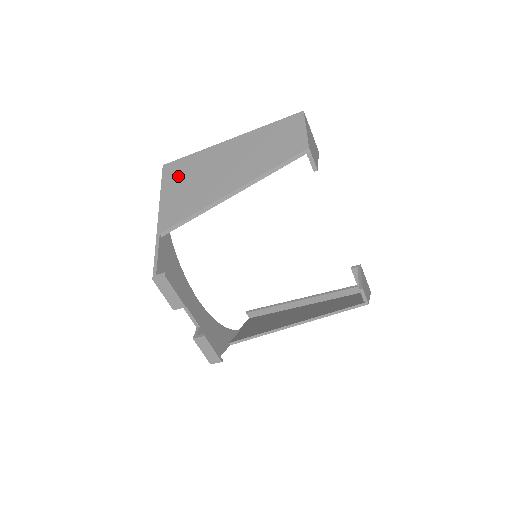
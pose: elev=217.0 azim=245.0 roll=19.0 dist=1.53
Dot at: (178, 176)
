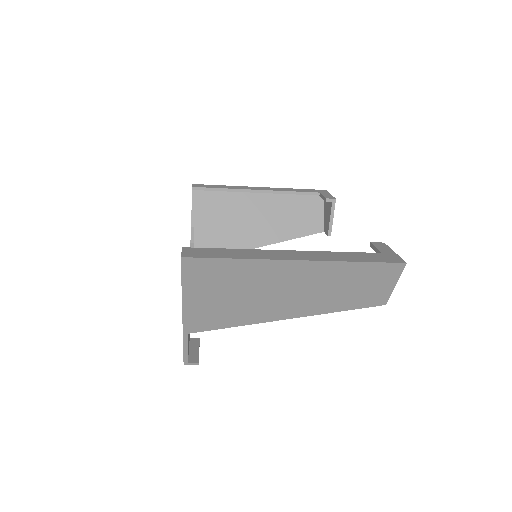
Dot at: (211, 282)
